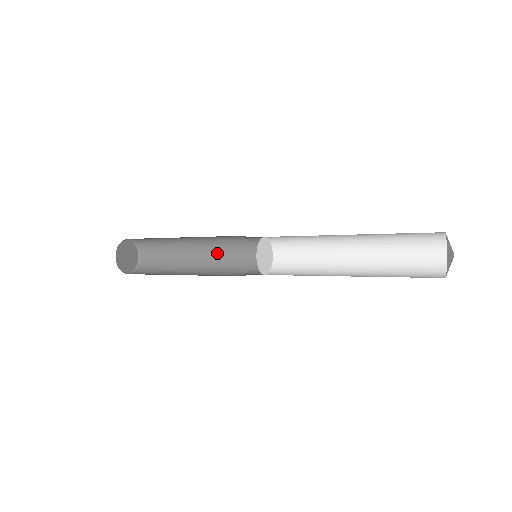
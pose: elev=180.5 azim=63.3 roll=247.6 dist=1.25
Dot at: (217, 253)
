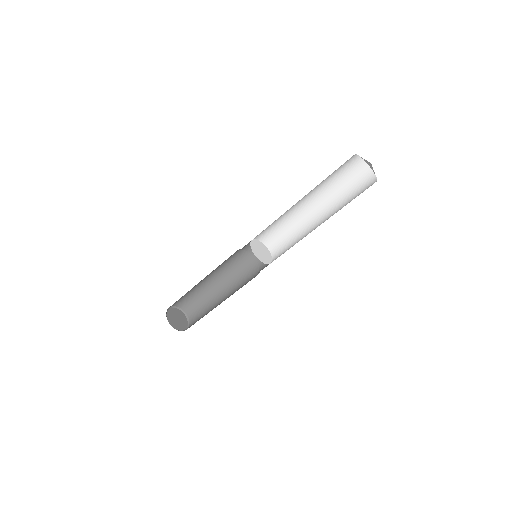
Dot at: (236, 280)
